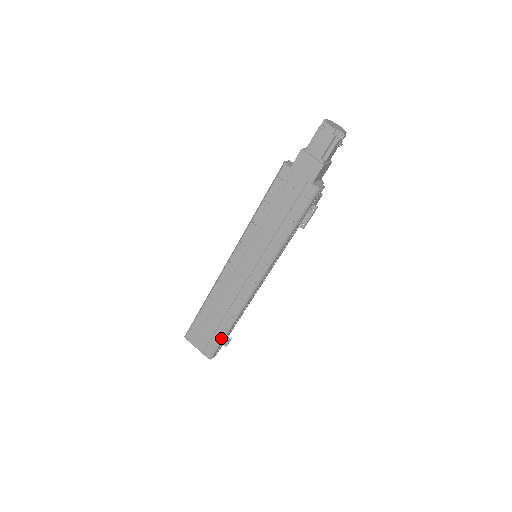
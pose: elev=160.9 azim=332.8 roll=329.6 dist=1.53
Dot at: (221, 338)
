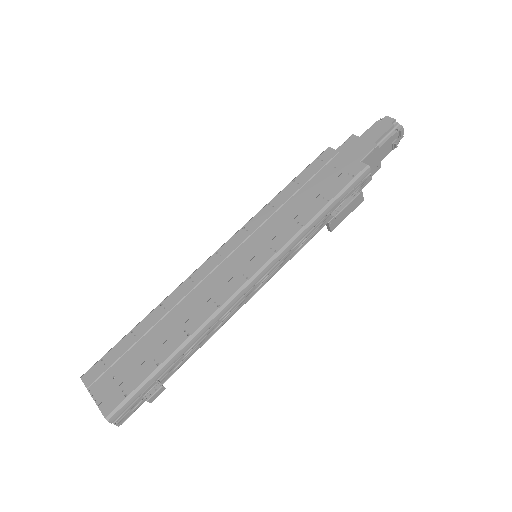
Dot at: (149, 373)
